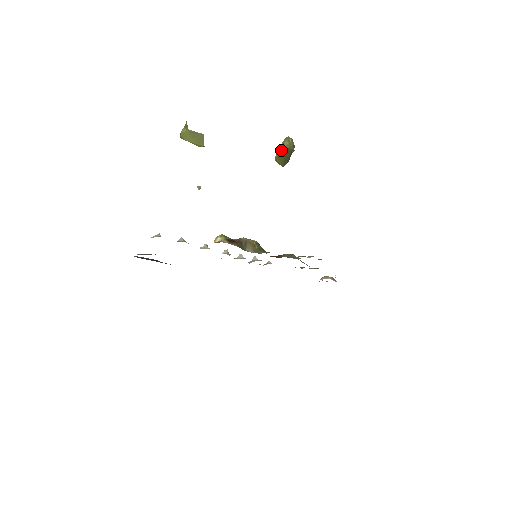
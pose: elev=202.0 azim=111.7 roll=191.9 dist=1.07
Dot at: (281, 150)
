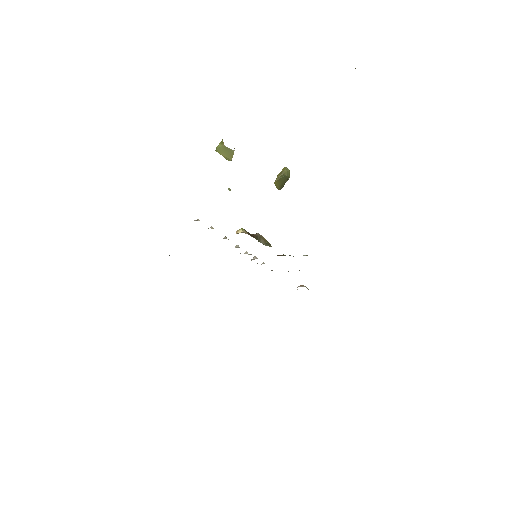
Dot at: (281, 176)
